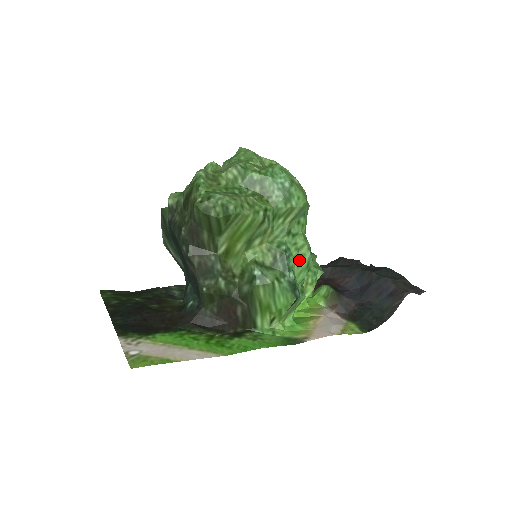
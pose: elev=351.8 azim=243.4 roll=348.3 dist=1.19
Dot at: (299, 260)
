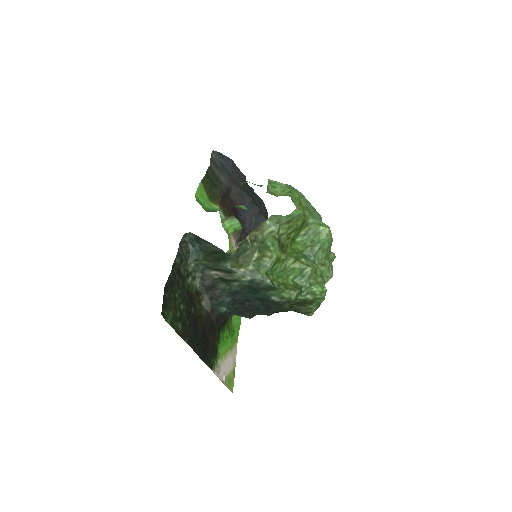
Dot at: occluded
